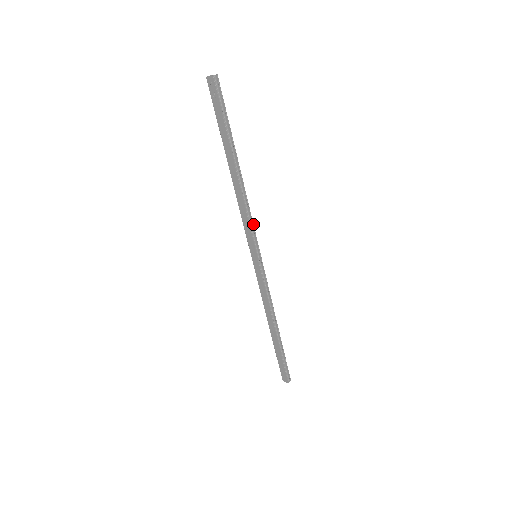
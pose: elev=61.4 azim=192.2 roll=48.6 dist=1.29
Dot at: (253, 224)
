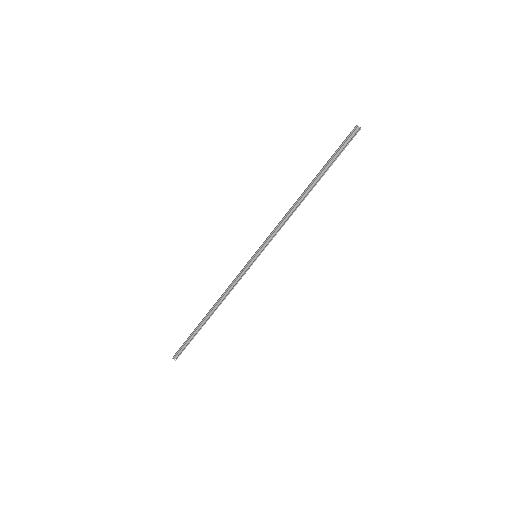
Dot at: (276, 234)
